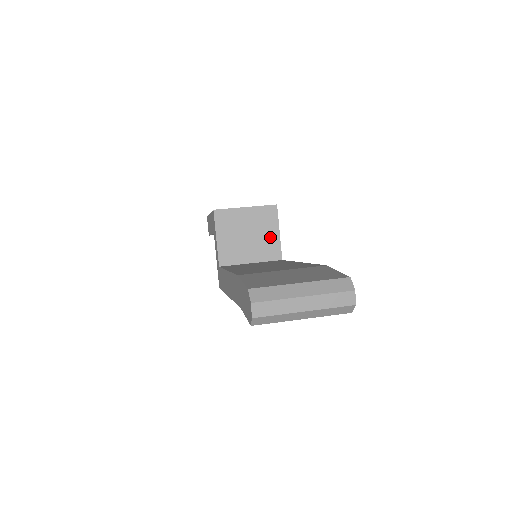
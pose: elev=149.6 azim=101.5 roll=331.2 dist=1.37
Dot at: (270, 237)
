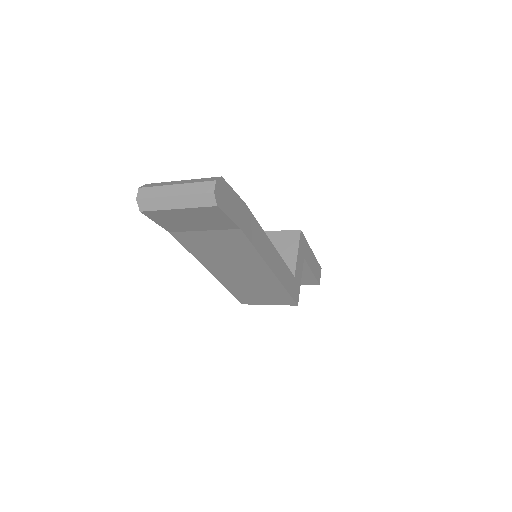
Dot at: (288, 256)
